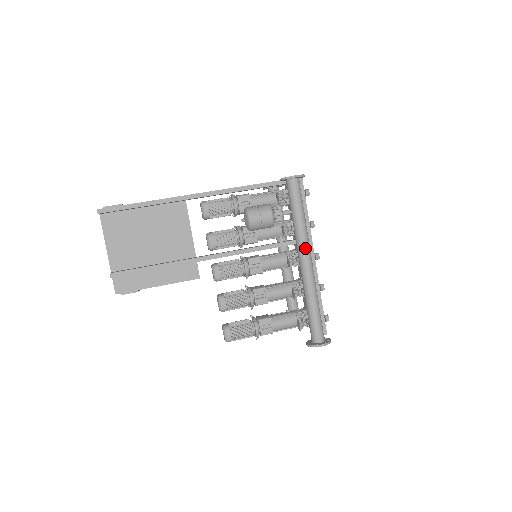
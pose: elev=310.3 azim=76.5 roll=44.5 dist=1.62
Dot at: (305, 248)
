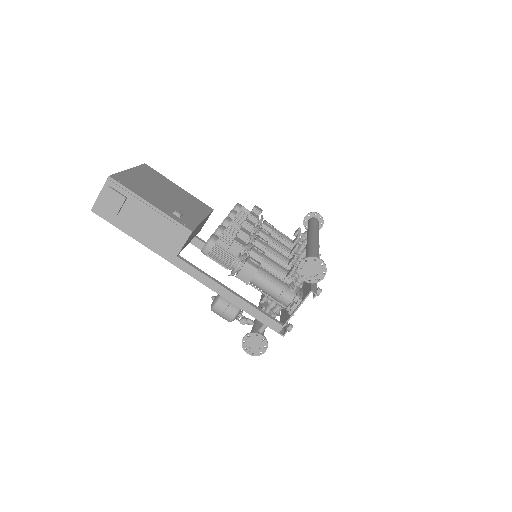
Dot at: occluded
